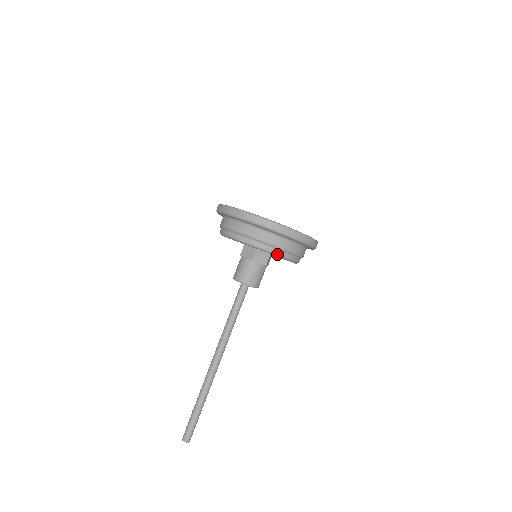
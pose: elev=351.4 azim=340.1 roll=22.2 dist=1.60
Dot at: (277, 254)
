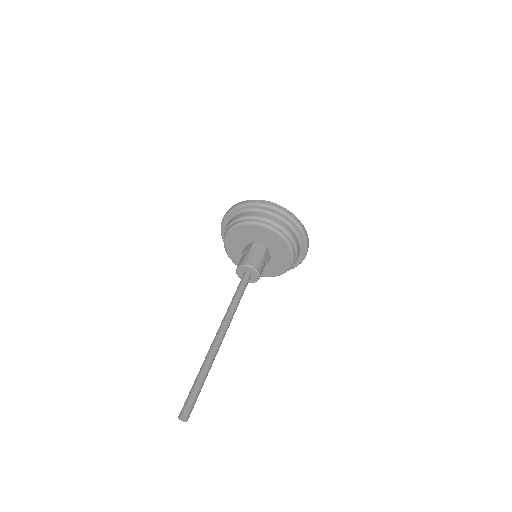
Dot at: (293, 252)
